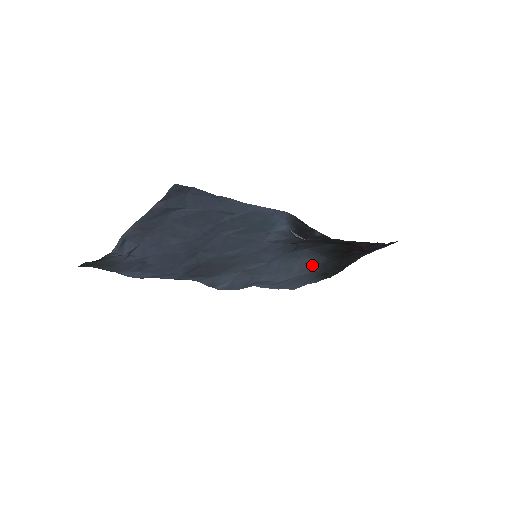
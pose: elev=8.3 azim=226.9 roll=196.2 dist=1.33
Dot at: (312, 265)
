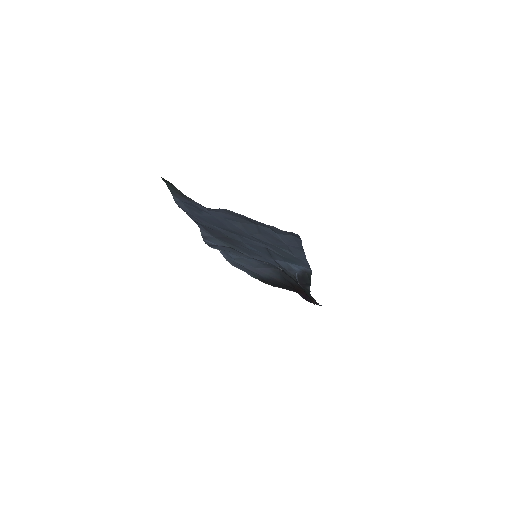
Dot at: (267, 274)
